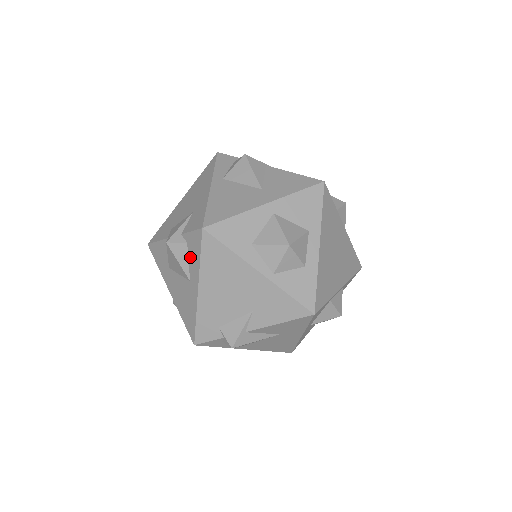
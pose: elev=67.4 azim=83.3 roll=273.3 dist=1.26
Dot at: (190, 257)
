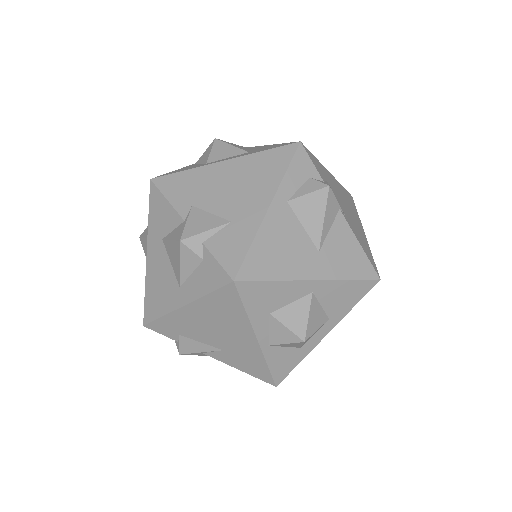
Dot at: (197, 274)
